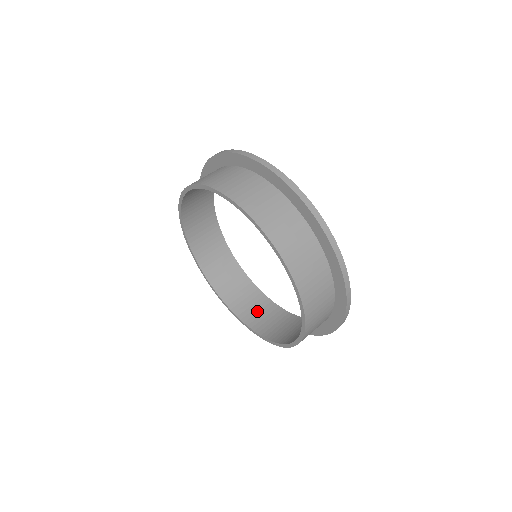
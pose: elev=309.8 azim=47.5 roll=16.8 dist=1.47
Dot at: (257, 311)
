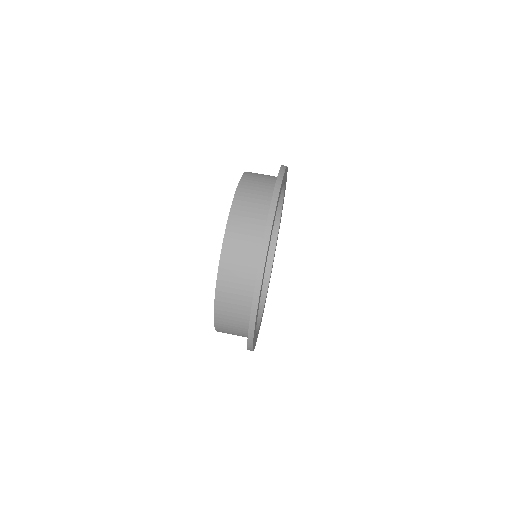
Dot at: occluded
